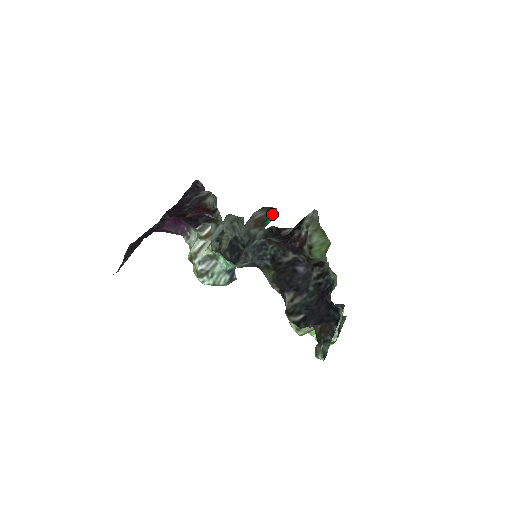
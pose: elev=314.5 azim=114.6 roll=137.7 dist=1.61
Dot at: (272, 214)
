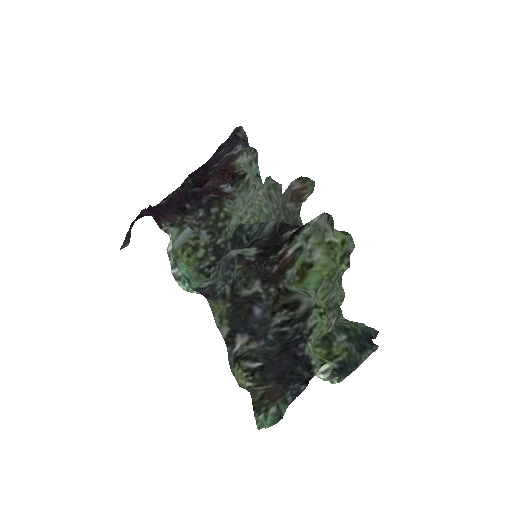
Dot at: (308, 189)
